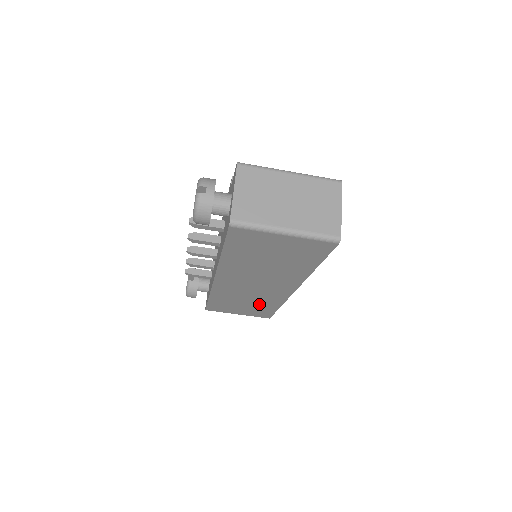
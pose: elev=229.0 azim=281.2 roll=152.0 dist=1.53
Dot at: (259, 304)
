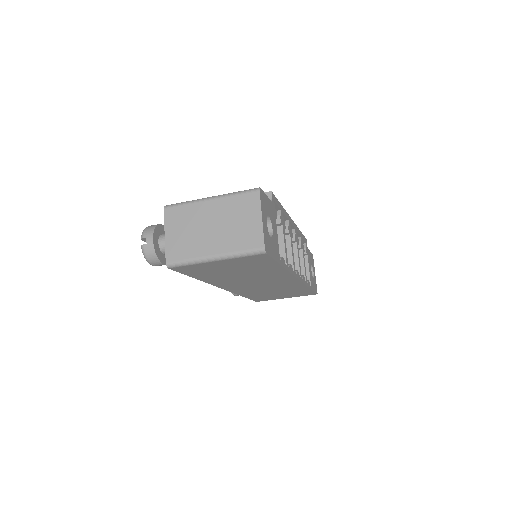
Dot at: (289, 290)
